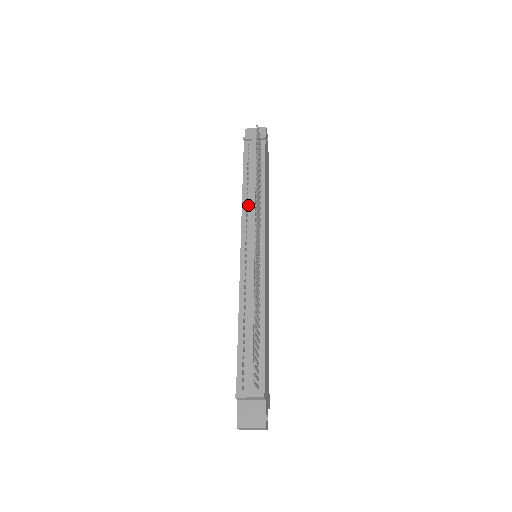
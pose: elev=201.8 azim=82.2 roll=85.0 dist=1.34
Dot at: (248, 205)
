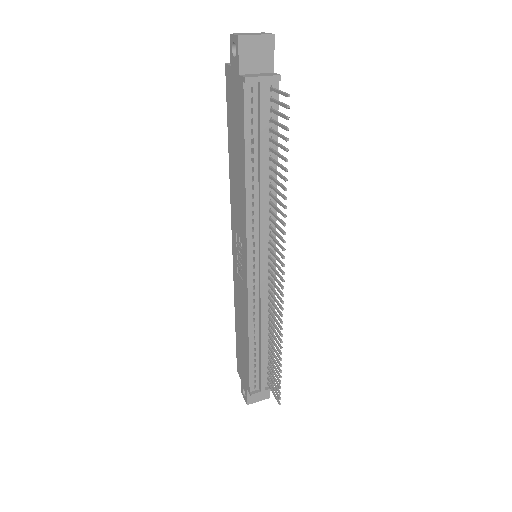
Dot at: (254, 206)
